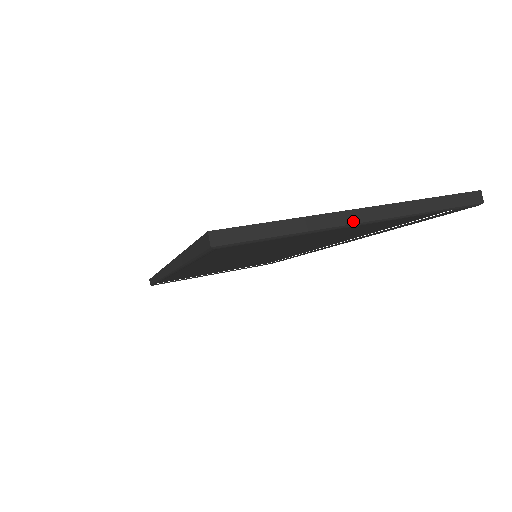
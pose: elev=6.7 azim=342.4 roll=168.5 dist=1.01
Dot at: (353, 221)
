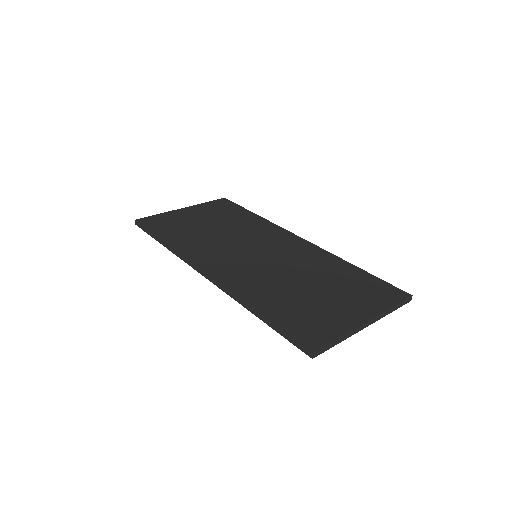
Dot at: occluded
